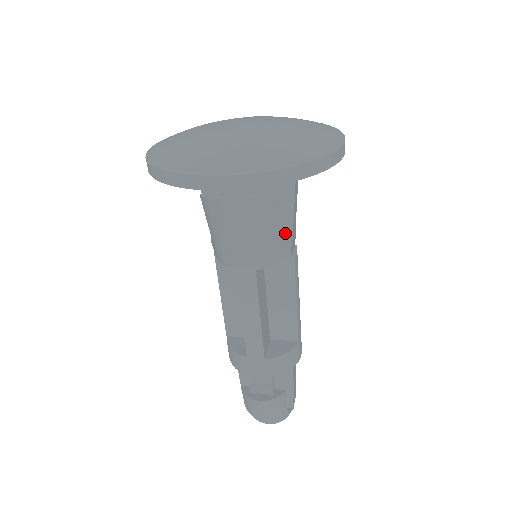
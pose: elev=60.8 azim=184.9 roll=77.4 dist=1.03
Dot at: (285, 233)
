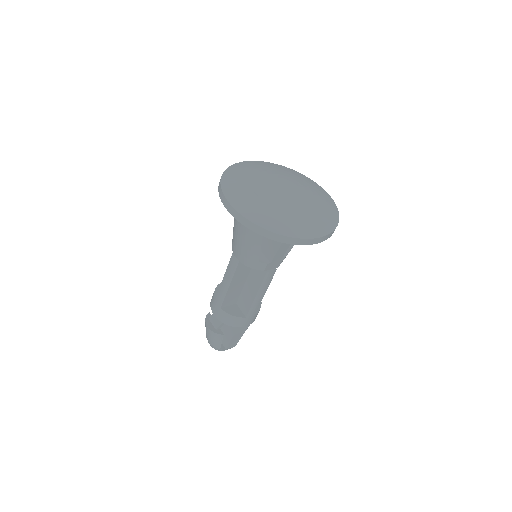
Dot at: (269, 257)
